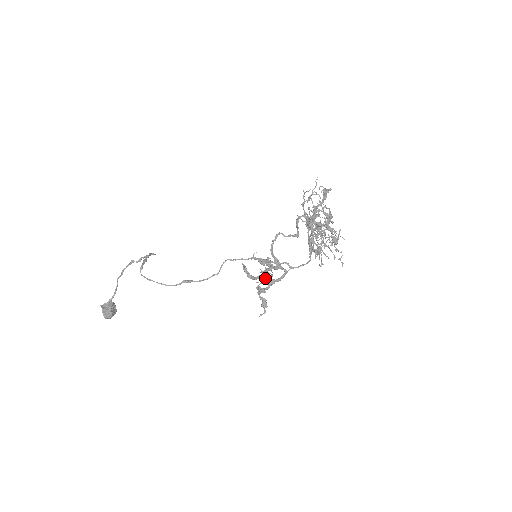
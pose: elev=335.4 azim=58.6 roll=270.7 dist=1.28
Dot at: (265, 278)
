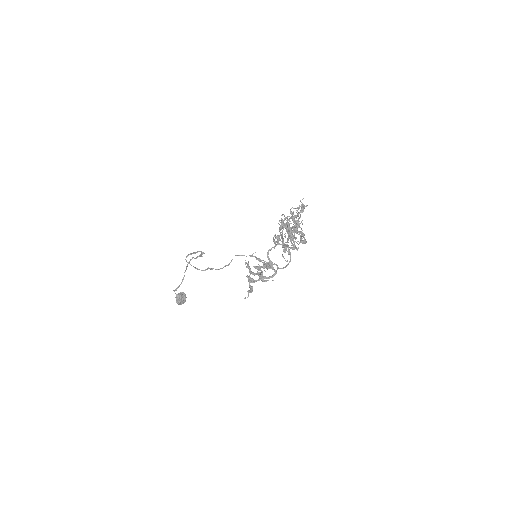
Dot at: occluded
